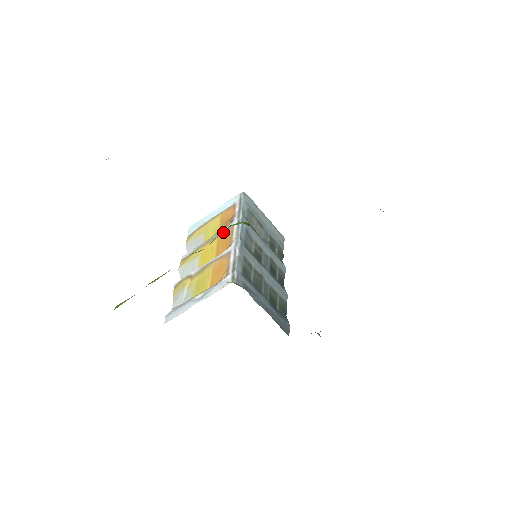
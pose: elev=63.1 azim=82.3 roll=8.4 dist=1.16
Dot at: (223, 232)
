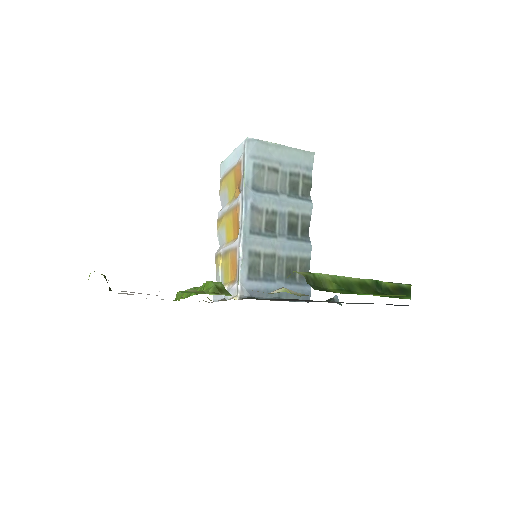
Dot at: (234, 207)
